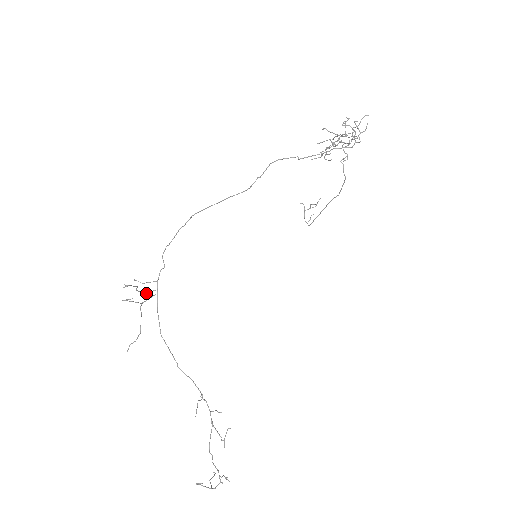
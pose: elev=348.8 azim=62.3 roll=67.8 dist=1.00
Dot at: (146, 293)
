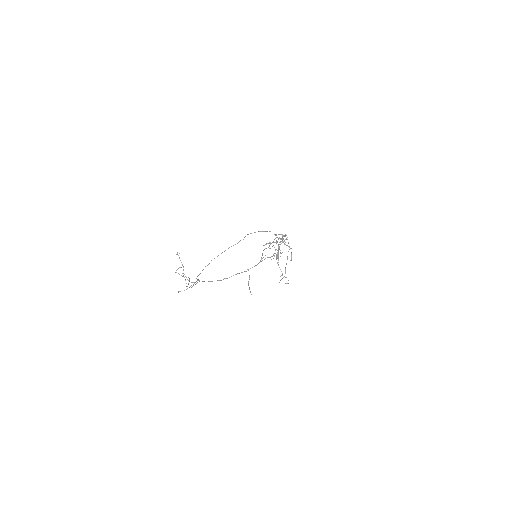
Dot at: occluded
